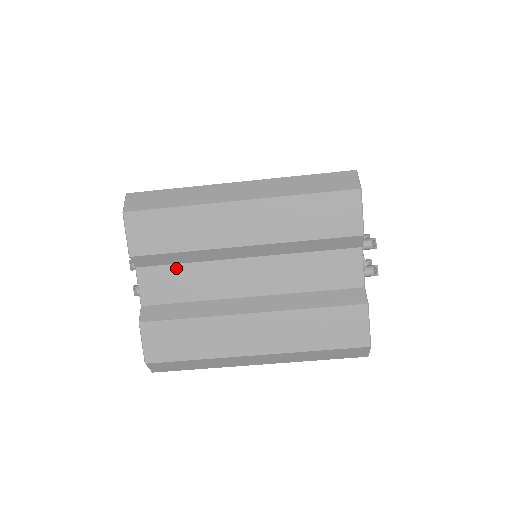
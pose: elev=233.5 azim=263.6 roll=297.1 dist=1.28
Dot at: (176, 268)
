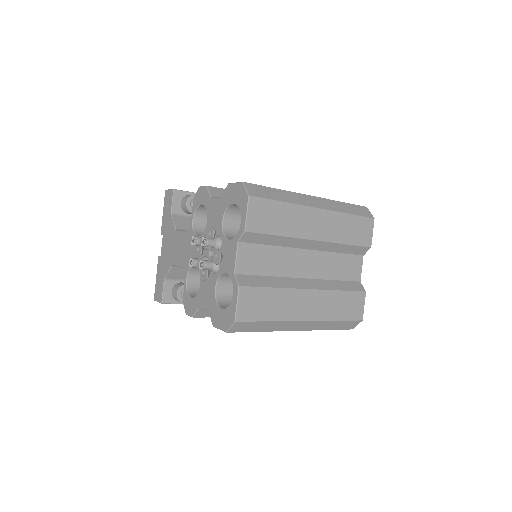
Dot at: (265, 248)
